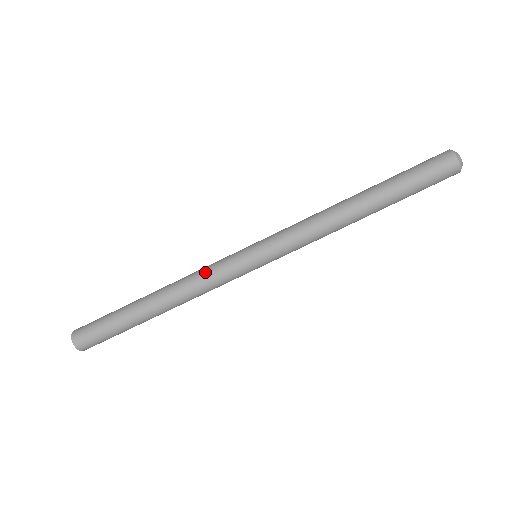
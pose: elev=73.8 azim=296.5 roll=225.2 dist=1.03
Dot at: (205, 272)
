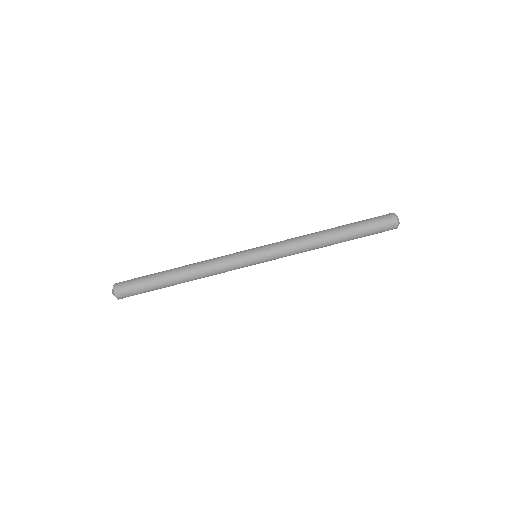
Dot at: (220, 260)
